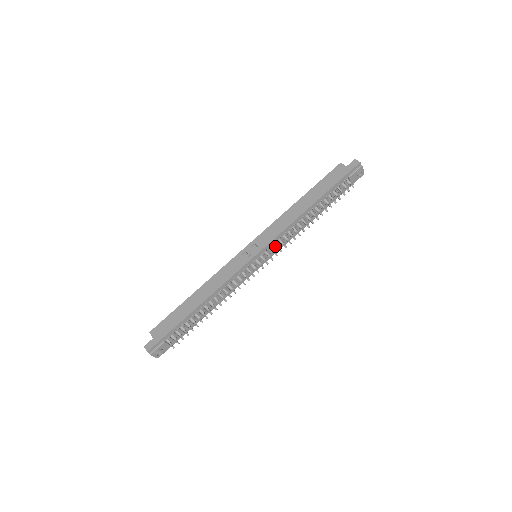
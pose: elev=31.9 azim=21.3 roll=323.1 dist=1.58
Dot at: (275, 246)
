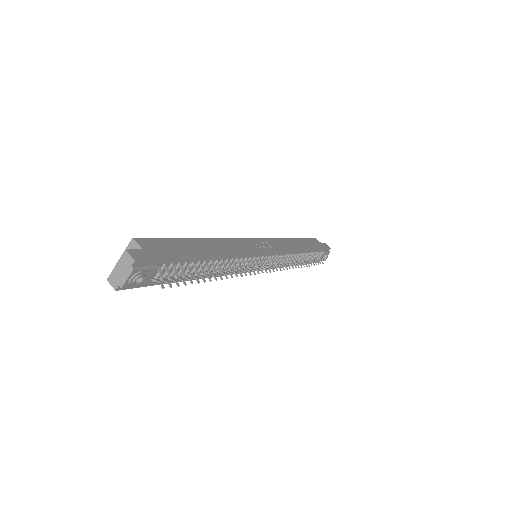
Dot at: (273, 261)
